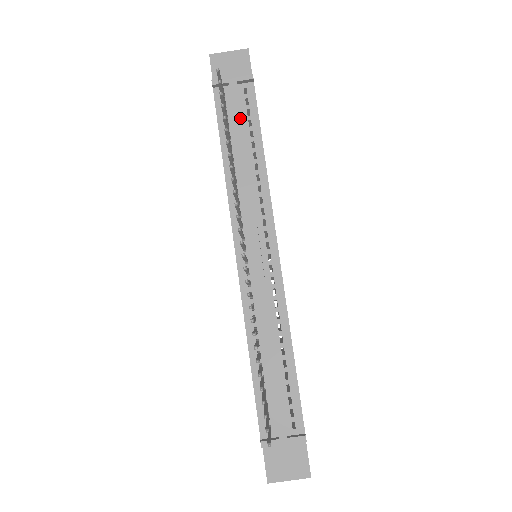
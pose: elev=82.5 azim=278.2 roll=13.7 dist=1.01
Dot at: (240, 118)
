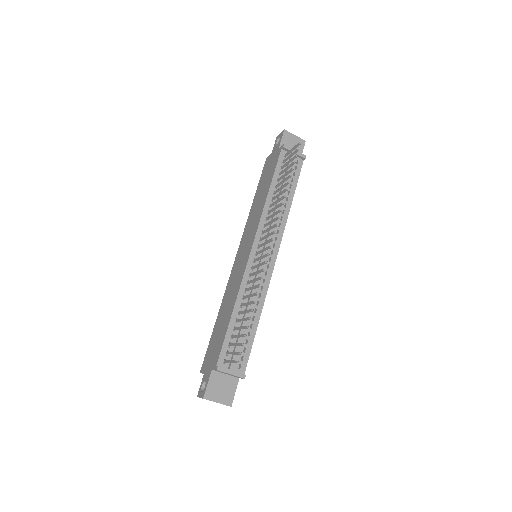
Dot at: (290, 174)
